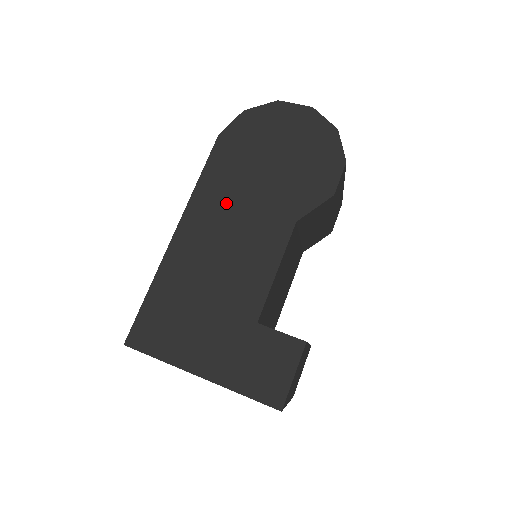
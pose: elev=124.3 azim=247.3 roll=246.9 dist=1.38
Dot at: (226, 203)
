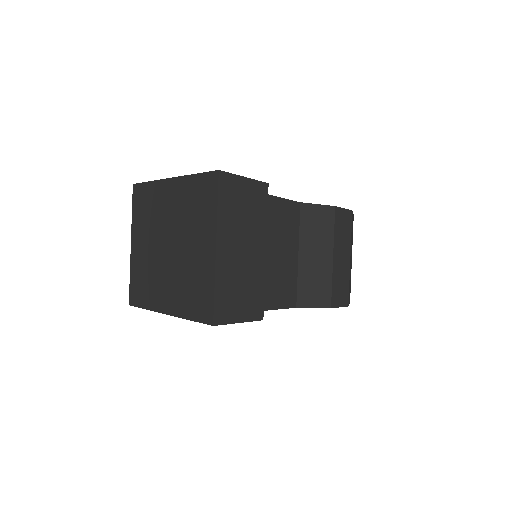
Dot at: occluded
